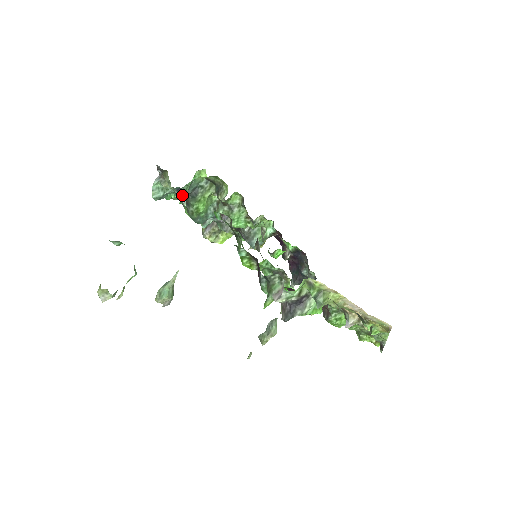
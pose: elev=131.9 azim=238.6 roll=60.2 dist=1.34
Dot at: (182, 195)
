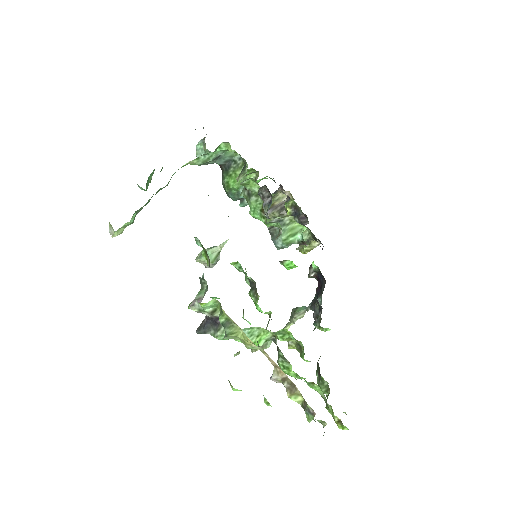
Dot at: occluded
